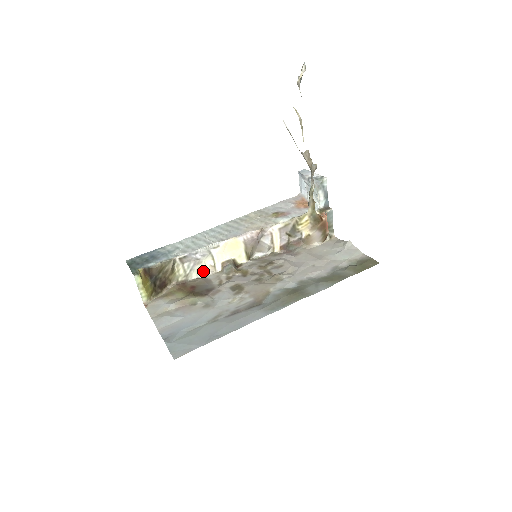
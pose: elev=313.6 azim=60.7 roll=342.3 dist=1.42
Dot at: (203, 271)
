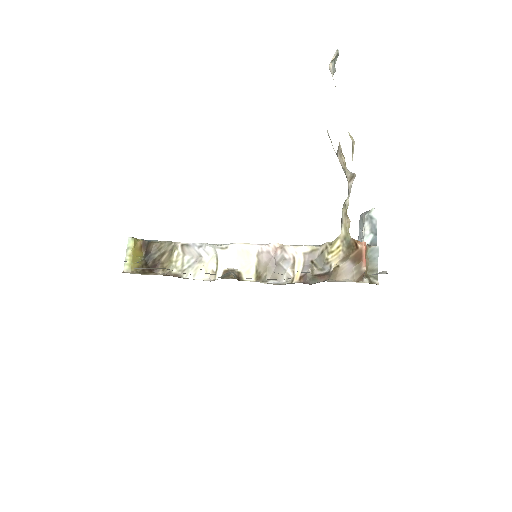
Dot at: (202, 274)
